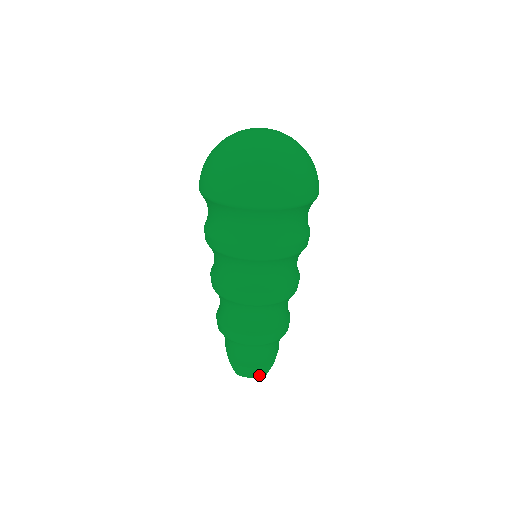
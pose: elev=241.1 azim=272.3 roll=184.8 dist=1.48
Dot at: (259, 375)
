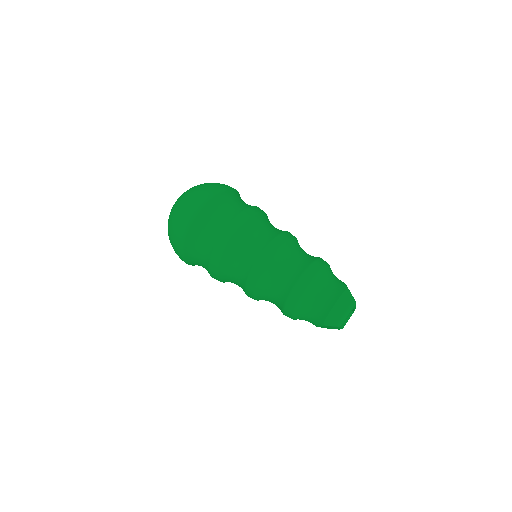
Dot at: (348, 305)
